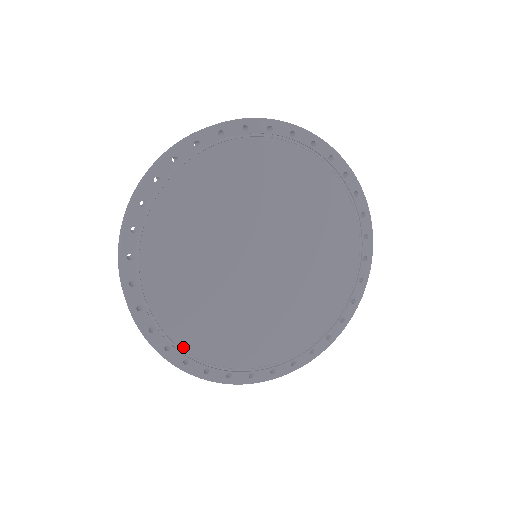
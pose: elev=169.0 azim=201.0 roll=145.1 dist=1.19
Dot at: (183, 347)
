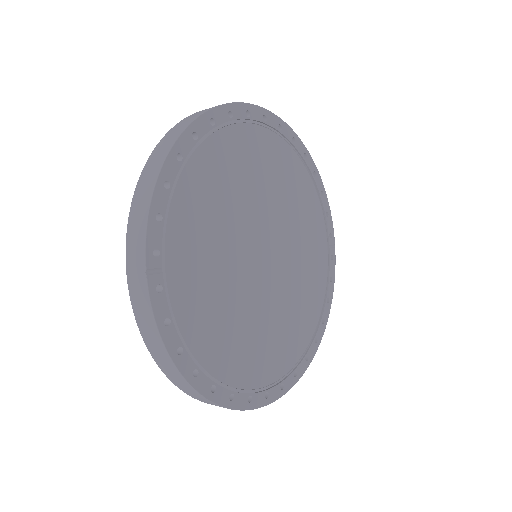
Dot at: (172, 300)
